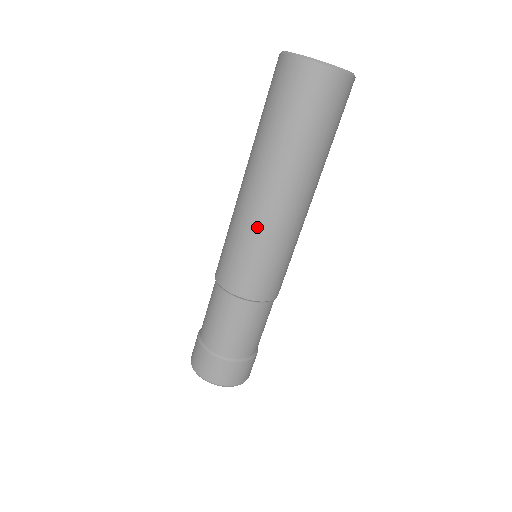
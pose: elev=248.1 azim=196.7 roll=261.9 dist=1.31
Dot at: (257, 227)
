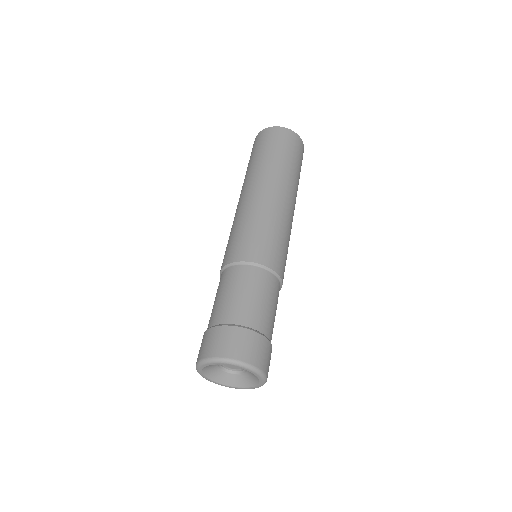
Dot at: (235, 217)
